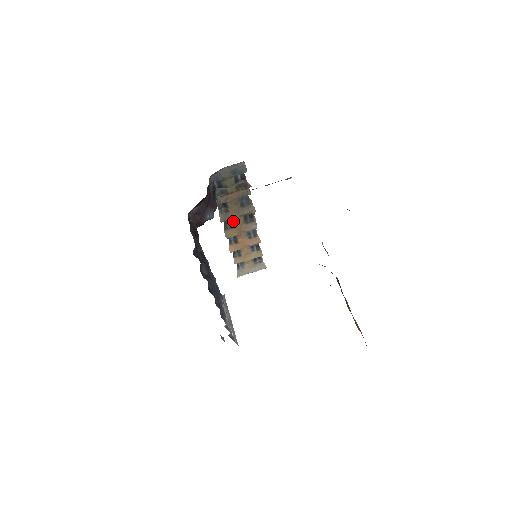
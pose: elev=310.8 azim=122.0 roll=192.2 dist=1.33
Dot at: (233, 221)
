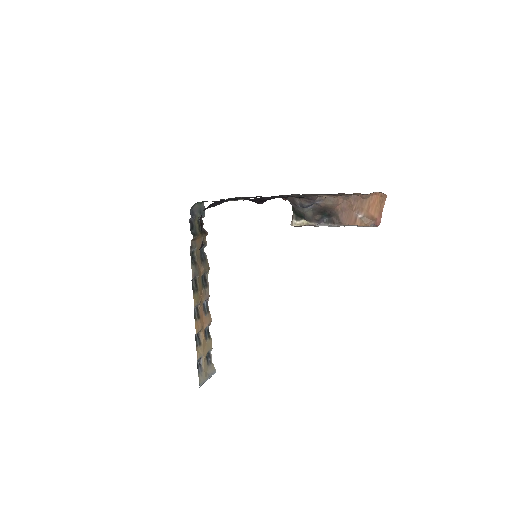
Dot at: (197, 281)
